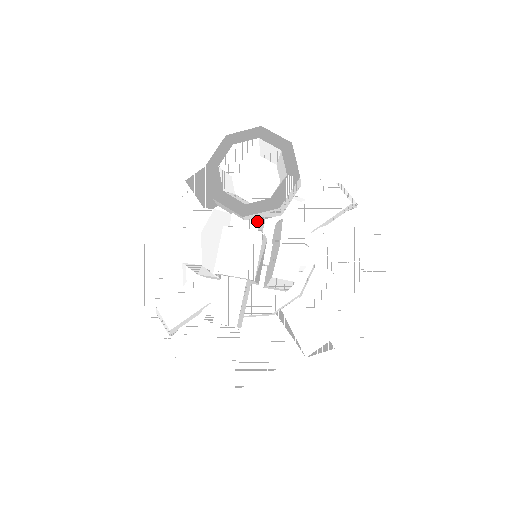
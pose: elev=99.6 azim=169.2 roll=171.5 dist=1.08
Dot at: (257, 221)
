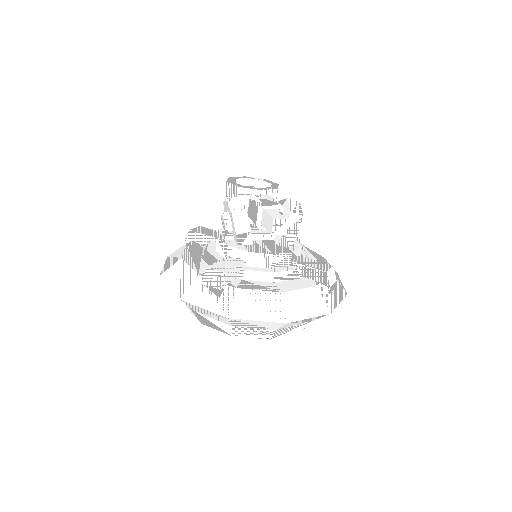
Dot at: occluded
